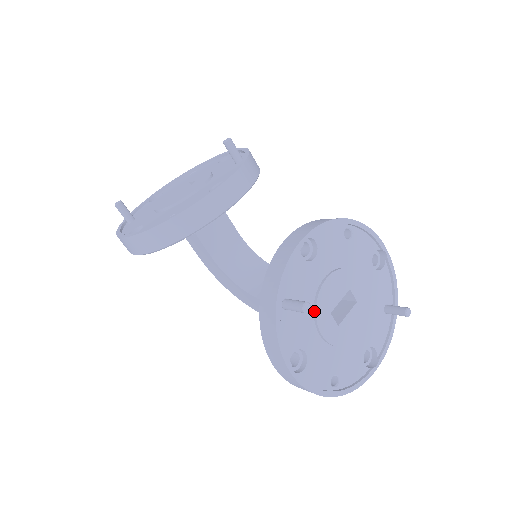
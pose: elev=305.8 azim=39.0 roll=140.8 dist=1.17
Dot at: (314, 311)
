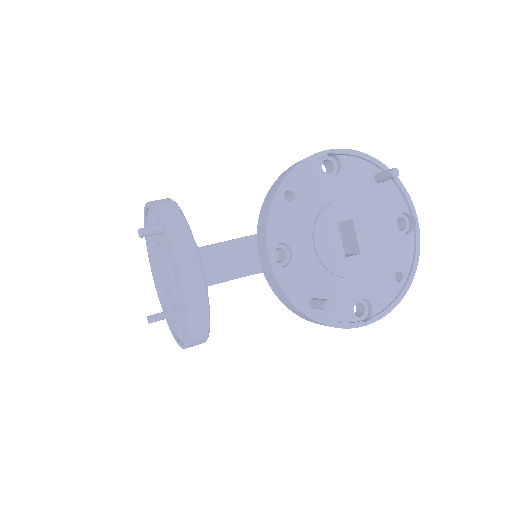
Dot at: (334, 275)
